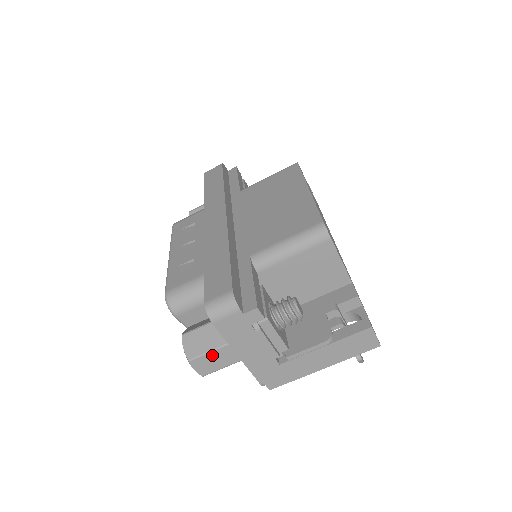
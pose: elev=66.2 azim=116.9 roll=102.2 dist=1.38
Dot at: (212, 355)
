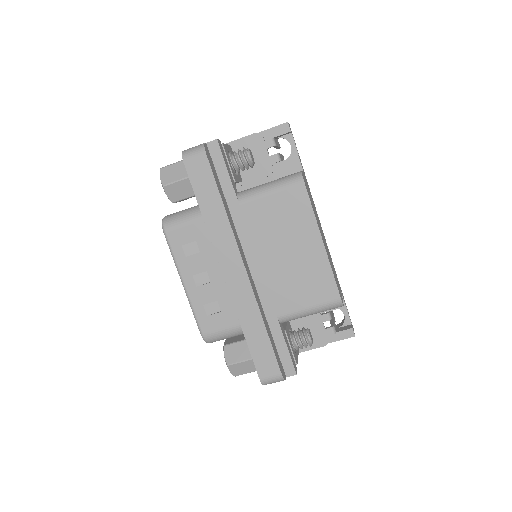
Dot at: (251, 371)
